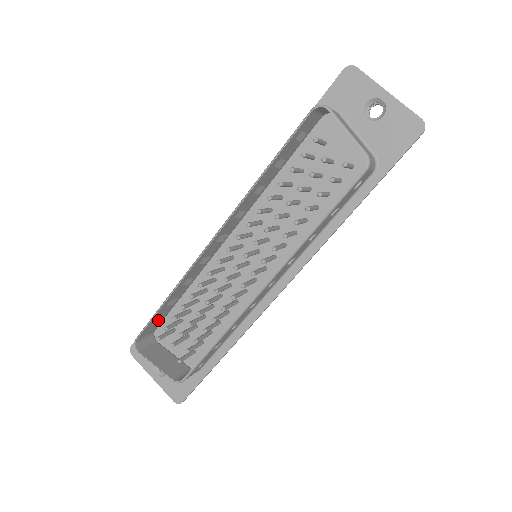
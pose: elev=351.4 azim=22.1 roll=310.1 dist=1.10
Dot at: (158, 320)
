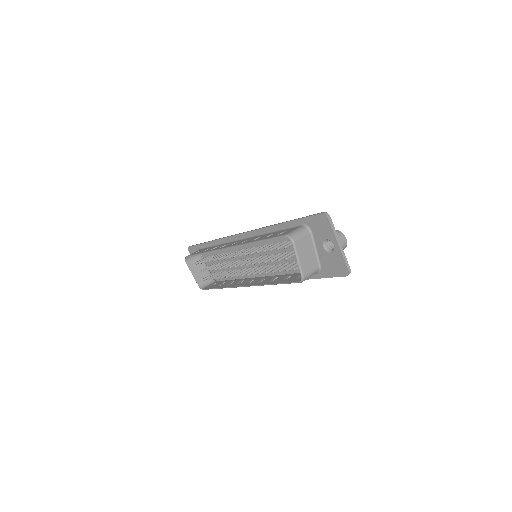
Dot at: occluded
